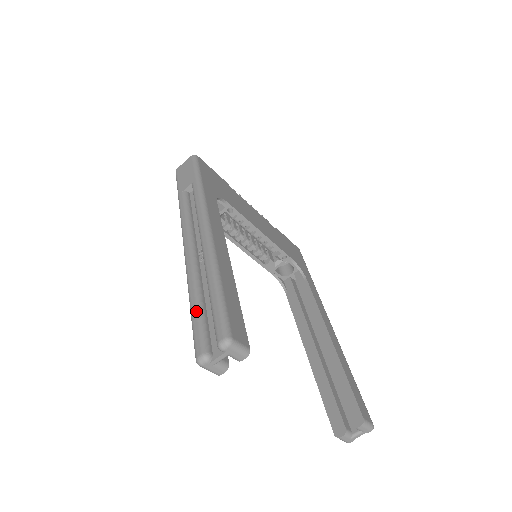
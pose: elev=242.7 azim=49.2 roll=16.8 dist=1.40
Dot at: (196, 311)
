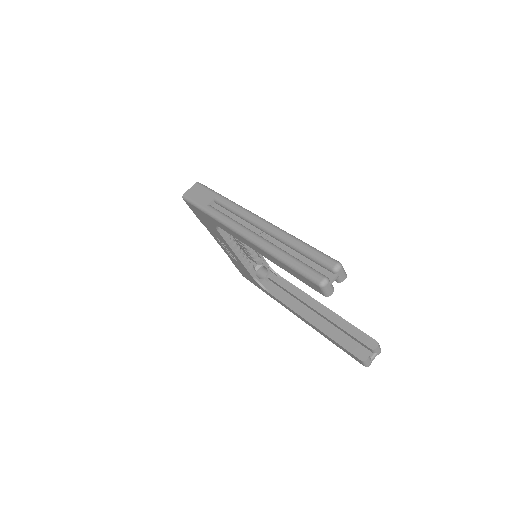
Dot at: (295, 261)
